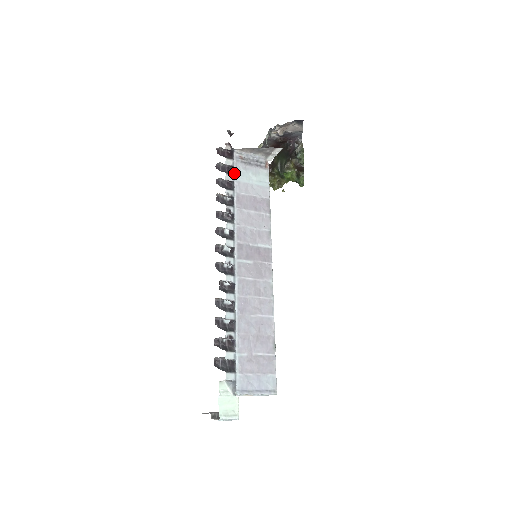
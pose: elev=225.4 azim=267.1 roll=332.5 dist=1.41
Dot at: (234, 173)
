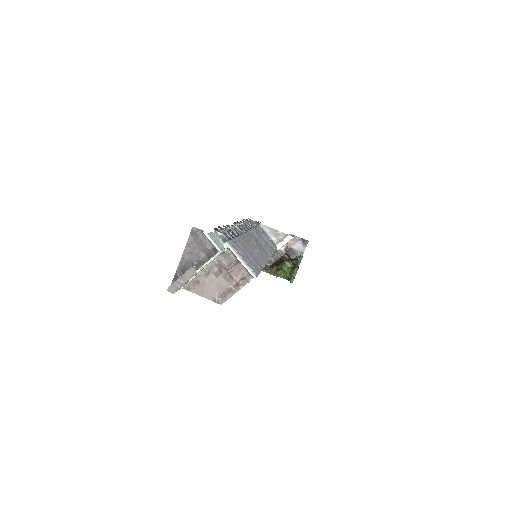
Dot at: (256, 227)
